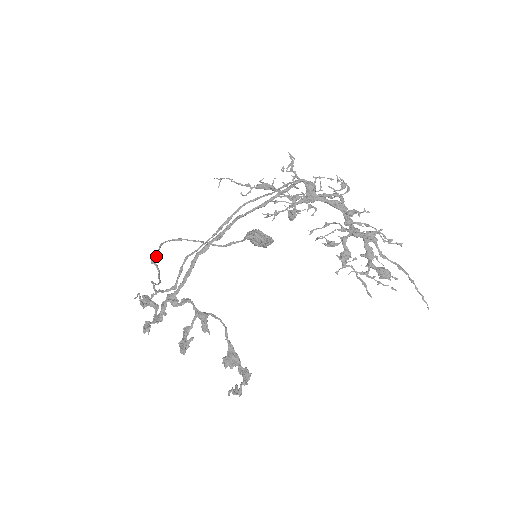
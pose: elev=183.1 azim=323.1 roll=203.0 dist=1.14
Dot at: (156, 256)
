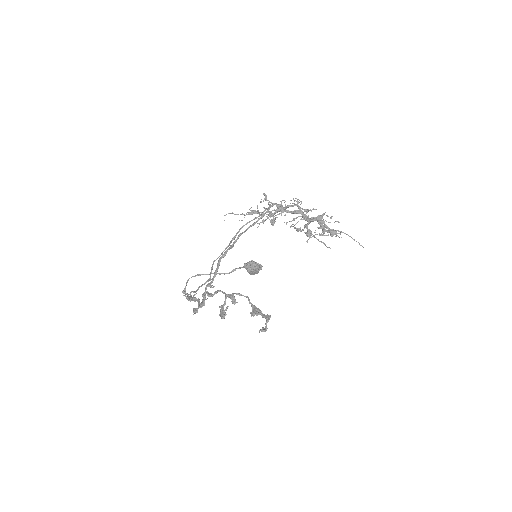
Dot at: (185, 289)
